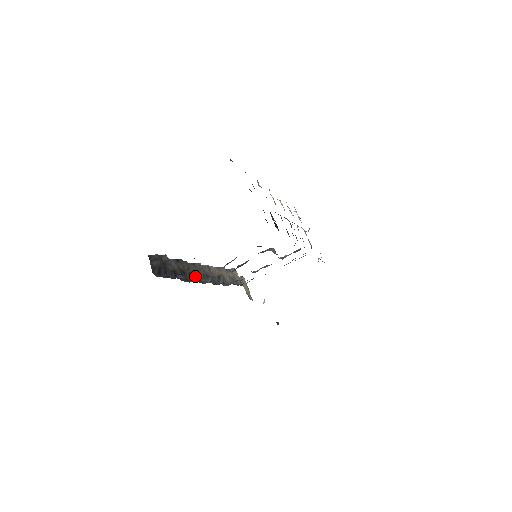
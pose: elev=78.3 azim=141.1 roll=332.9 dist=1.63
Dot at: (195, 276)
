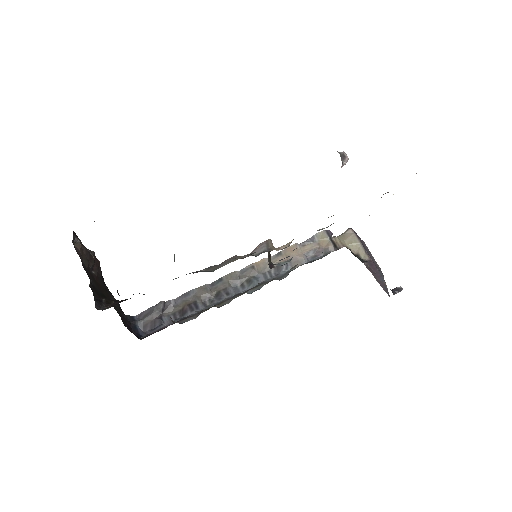
Dot at: (220, 296)
